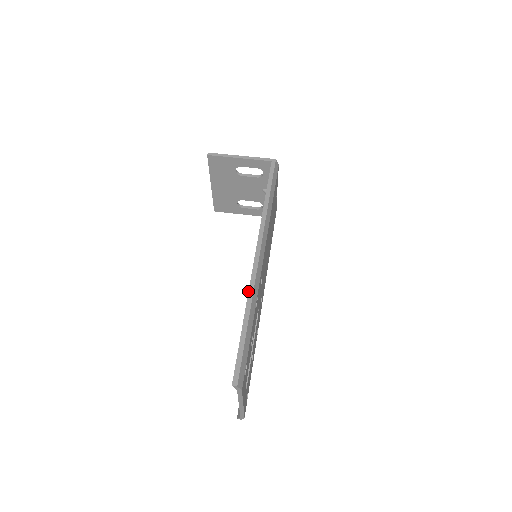
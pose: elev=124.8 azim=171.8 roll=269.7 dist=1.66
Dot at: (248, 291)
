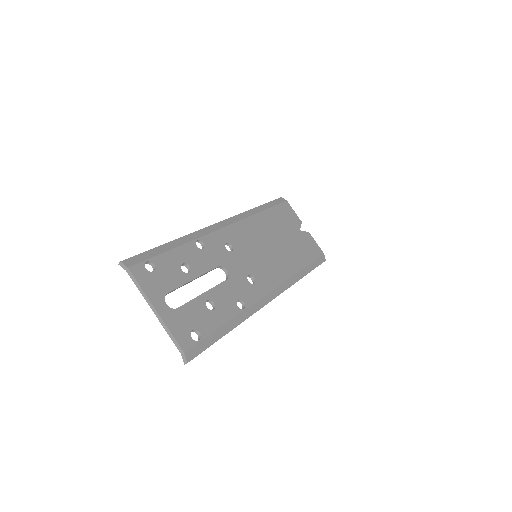
Dot at: occluded
